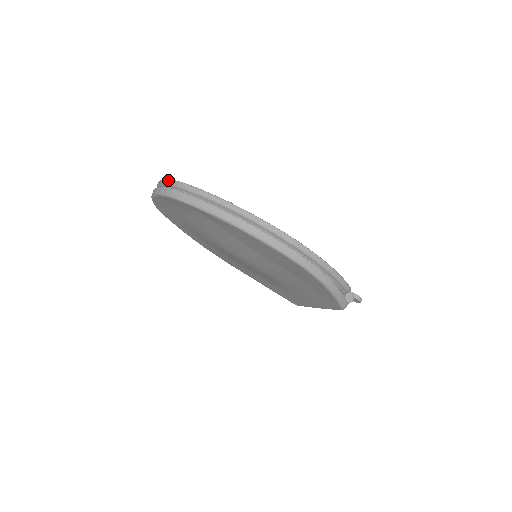
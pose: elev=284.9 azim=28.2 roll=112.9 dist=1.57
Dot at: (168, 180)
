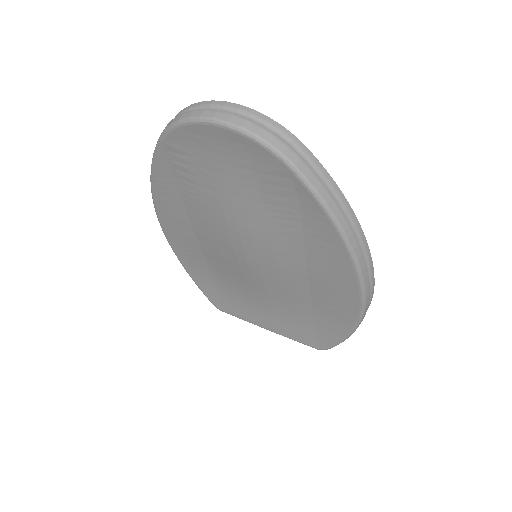
Dot at: (271, 119)
